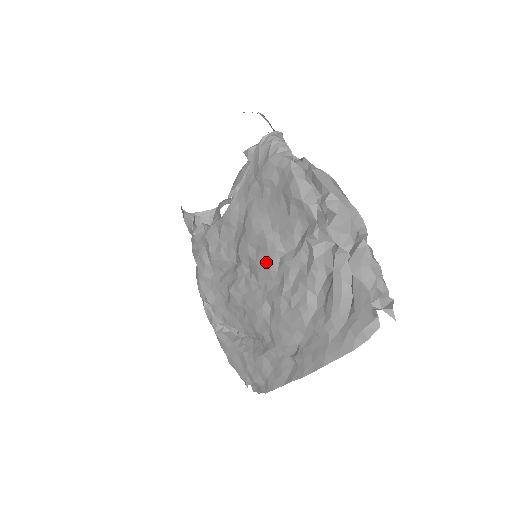
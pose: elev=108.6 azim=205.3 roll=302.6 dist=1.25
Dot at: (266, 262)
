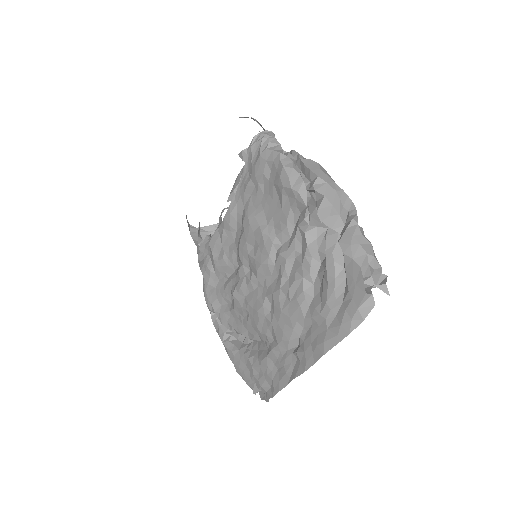
Dot at: (263, 257)
